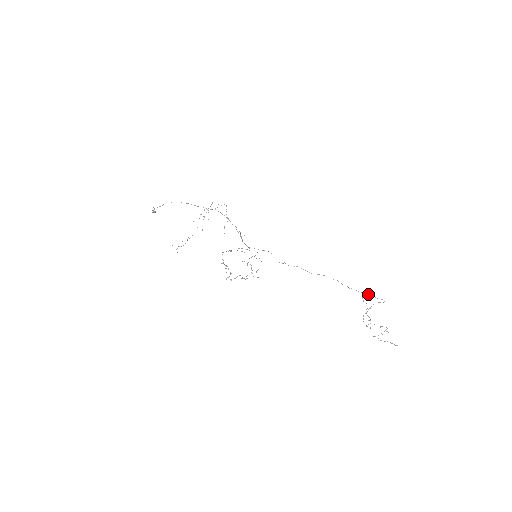
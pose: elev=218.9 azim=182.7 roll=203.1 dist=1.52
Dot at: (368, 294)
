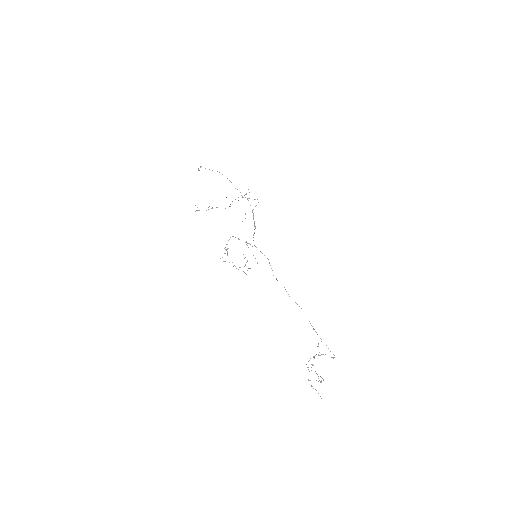
Dot at: occluded
